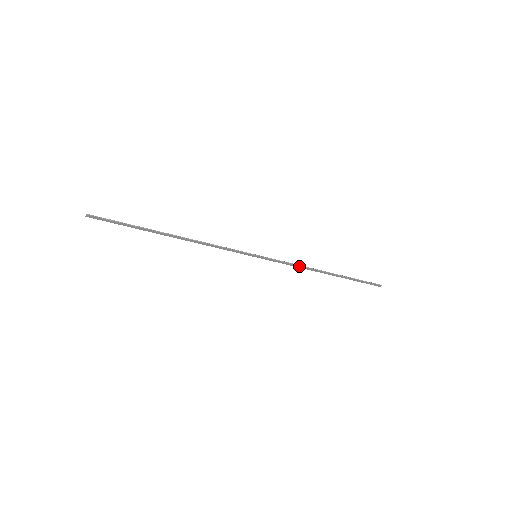
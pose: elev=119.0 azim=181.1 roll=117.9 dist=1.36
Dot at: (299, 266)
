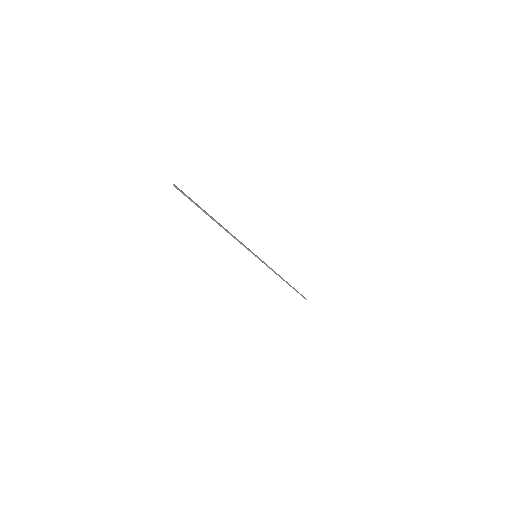
Dot at: (274, 272)
